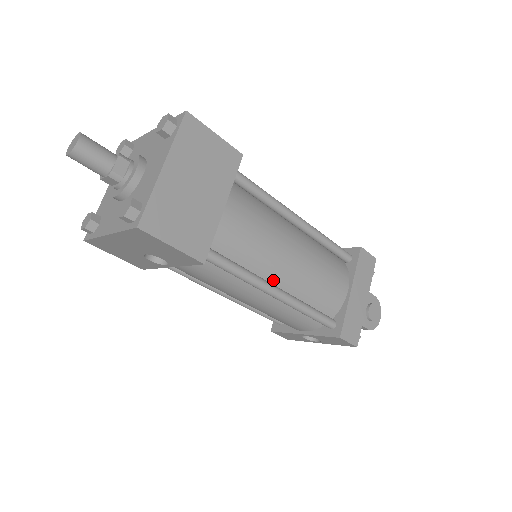
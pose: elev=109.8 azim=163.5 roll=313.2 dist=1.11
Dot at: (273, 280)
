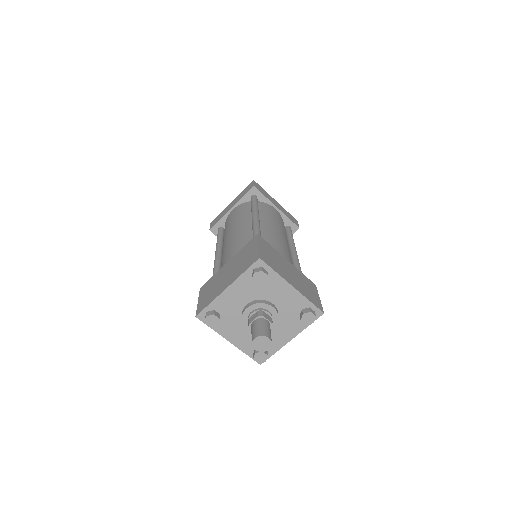
Dot at: occluded
